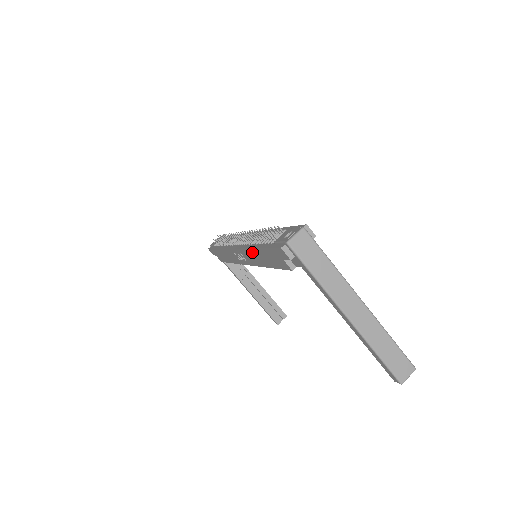
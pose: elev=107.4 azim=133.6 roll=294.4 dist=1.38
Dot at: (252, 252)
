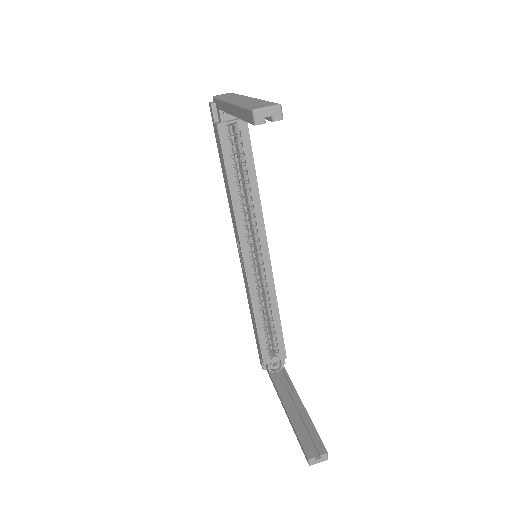
Dot at: (228, 196)
